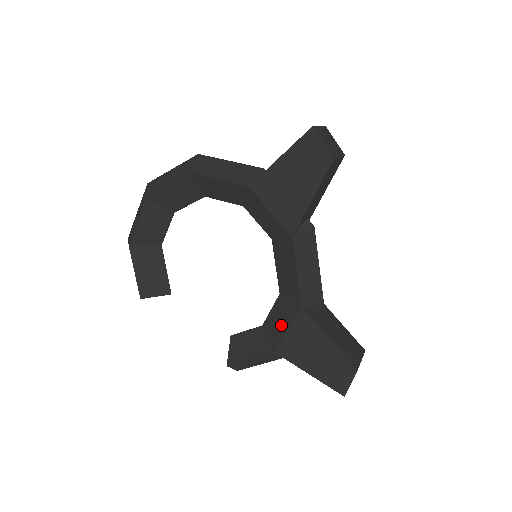
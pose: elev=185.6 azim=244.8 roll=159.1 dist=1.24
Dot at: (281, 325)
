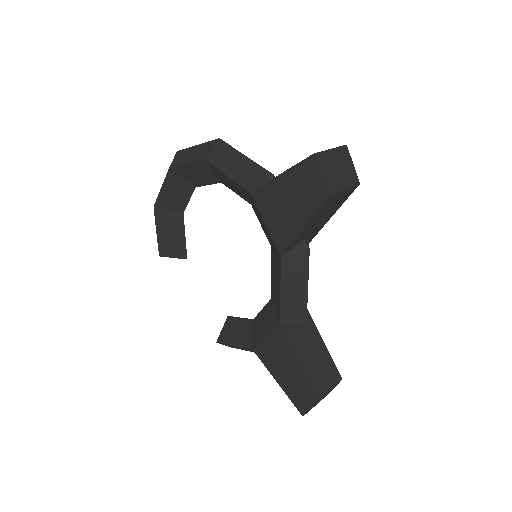
Dot at: (263, 329)
